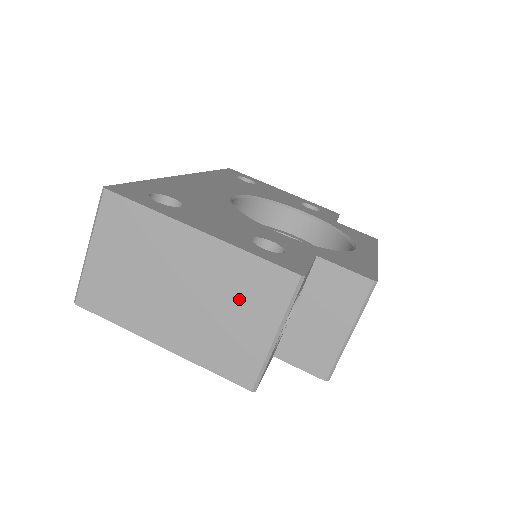
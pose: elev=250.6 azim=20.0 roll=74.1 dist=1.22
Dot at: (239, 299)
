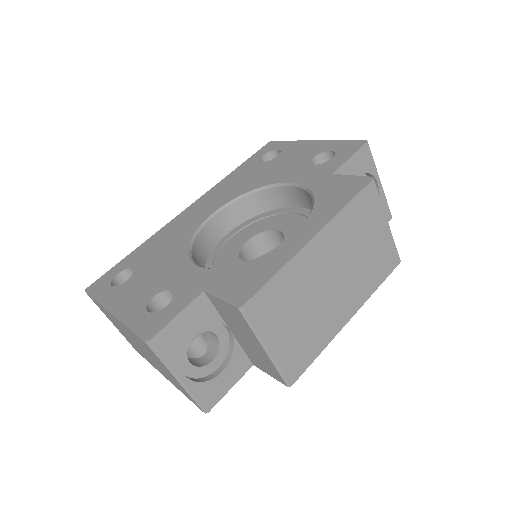
Dot at: (151, 355)
